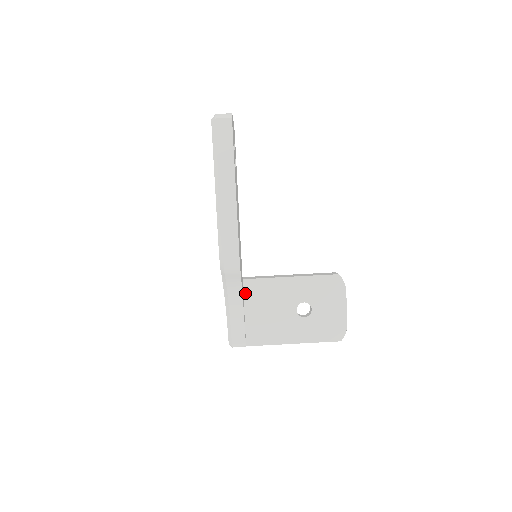
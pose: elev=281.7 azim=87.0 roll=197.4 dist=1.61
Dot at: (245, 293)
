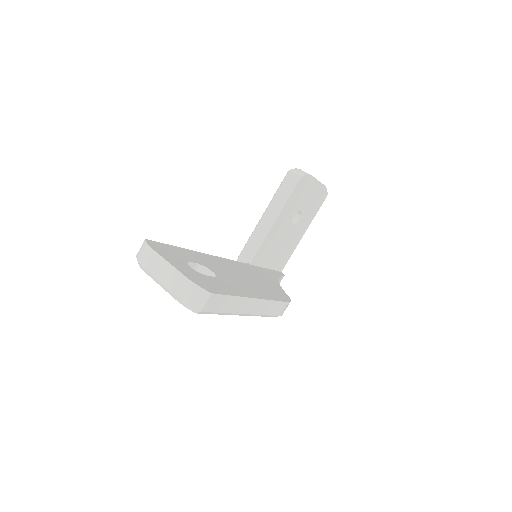
Dot at: (258, 265)
